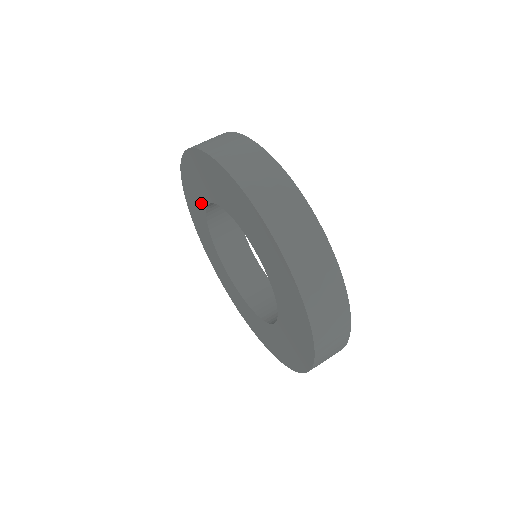
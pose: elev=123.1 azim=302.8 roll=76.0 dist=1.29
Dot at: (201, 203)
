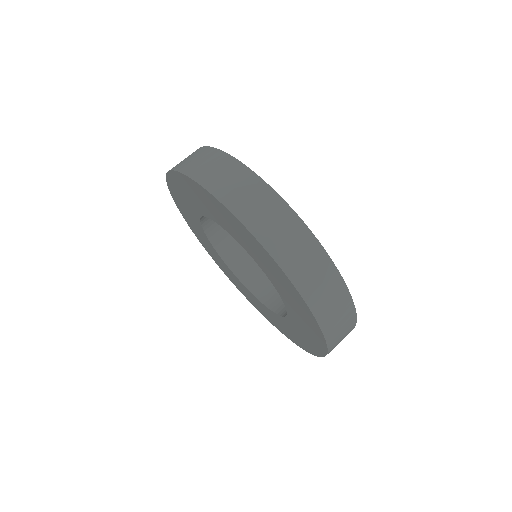
Dot at: (215, 218)
